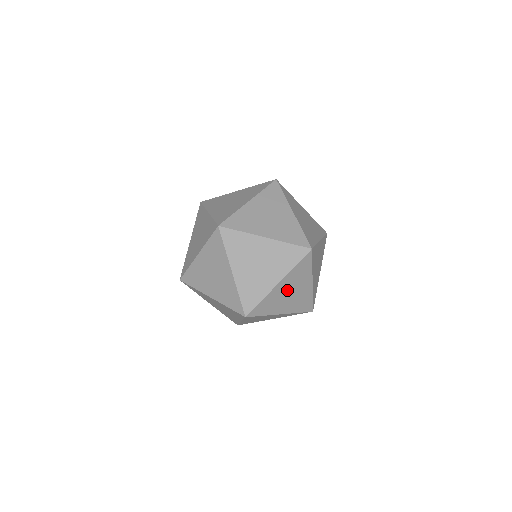
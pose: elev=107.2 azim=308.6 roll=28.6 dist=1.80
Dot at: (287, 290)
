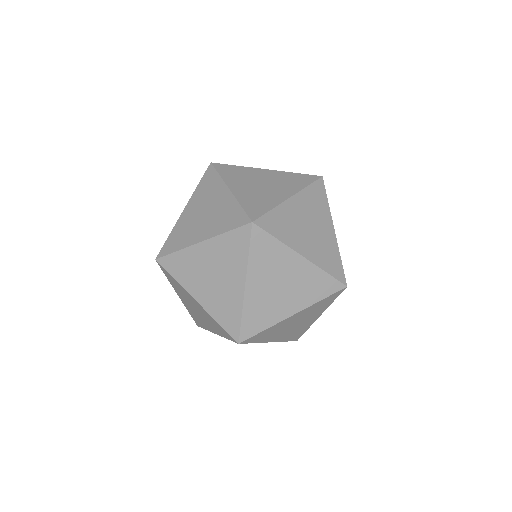
Dot at: (269, 285)
